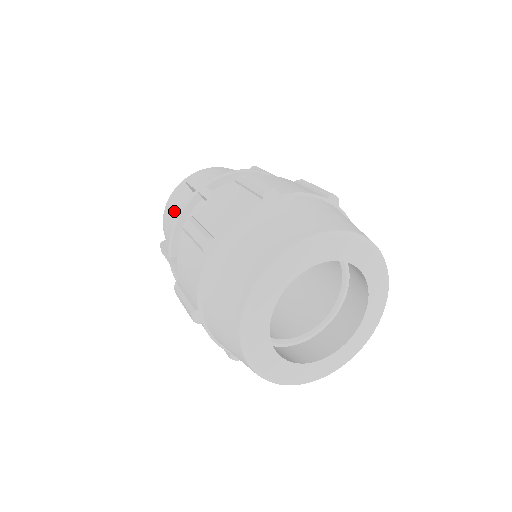
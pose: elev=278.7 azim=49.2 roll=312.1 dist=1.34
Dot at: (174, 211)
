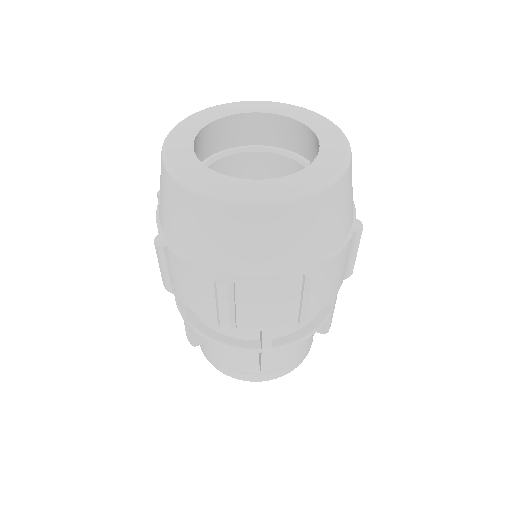
Dot at: occluded
